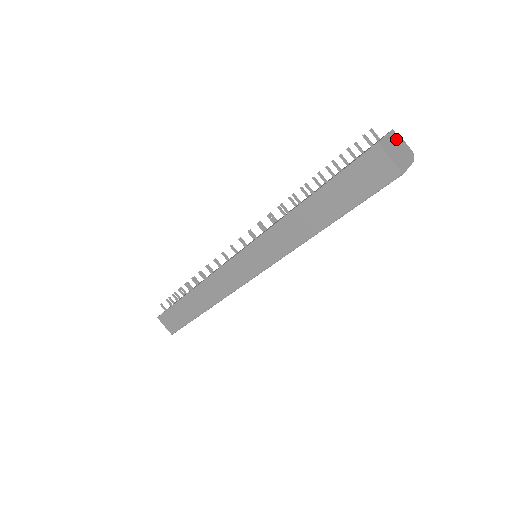
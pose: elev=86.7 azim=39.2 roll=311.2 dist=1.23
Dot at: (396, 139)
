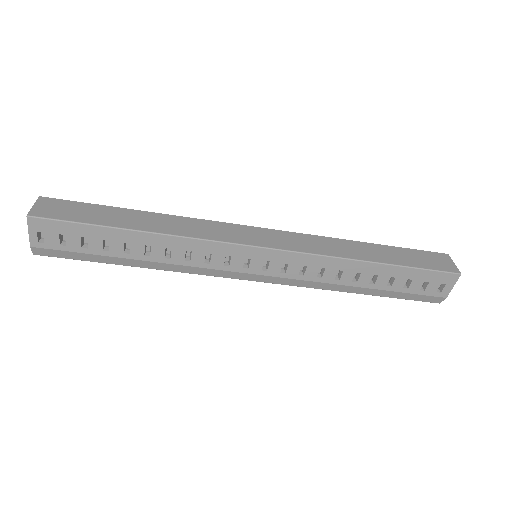
Dot at: occluded
